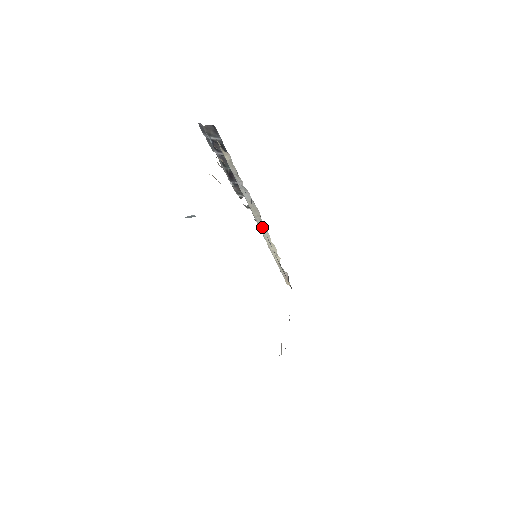
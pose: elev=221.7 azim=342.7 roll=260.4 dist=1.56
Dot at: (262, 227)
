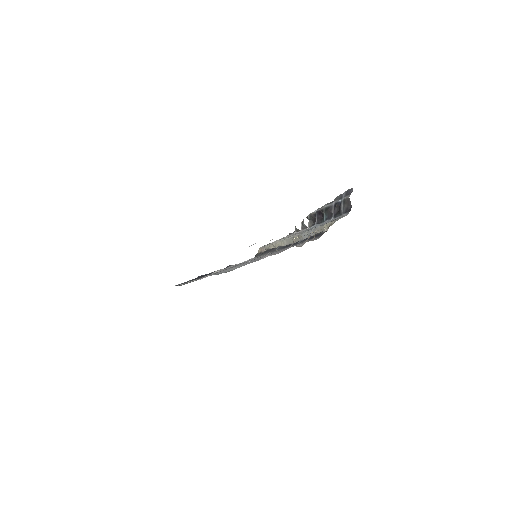
Dot at: (289, 241)
